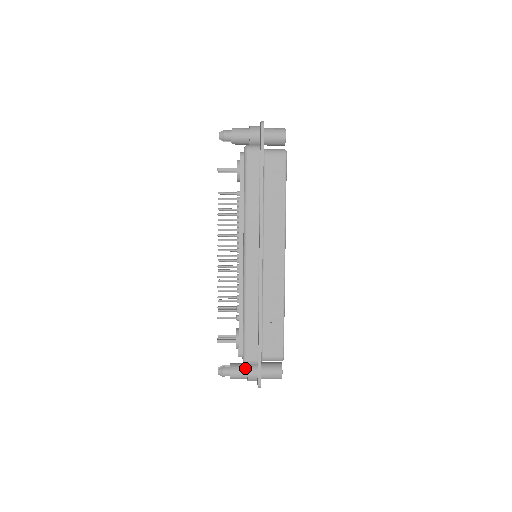
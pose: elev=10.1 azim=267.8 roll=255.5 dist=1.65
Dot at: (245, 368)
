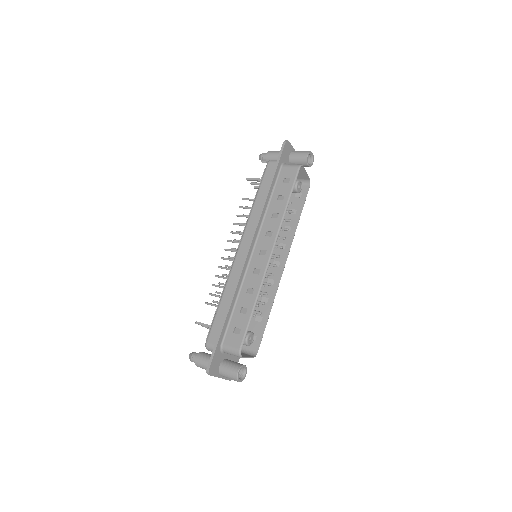
Dot at: occluded
